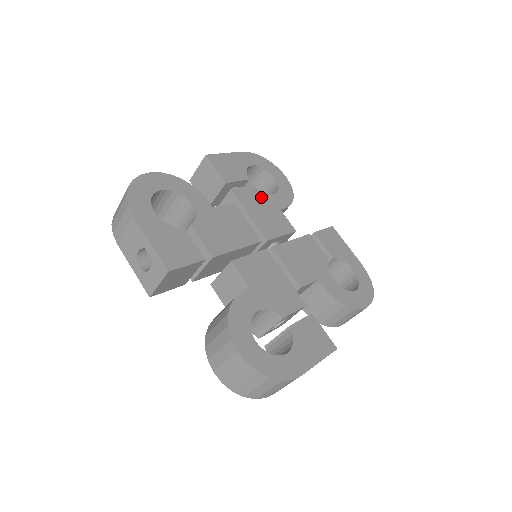
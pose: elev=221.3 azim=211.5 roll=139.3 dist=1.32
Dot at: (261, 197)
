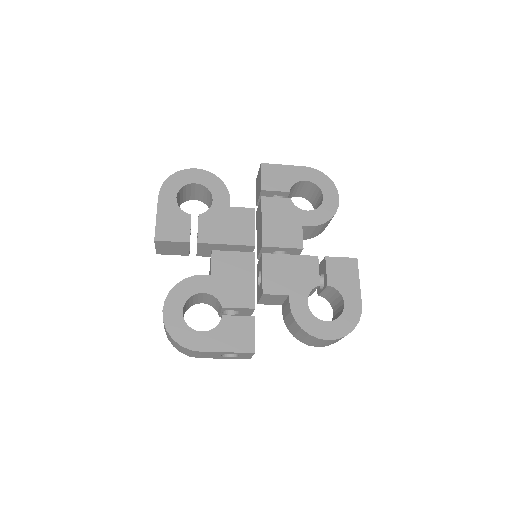
Dot at: (213, 217)
